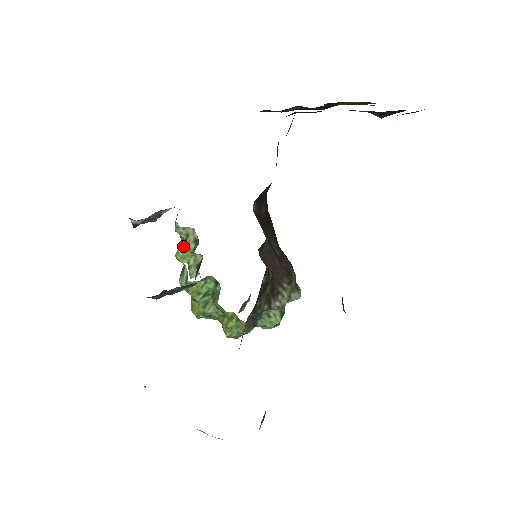
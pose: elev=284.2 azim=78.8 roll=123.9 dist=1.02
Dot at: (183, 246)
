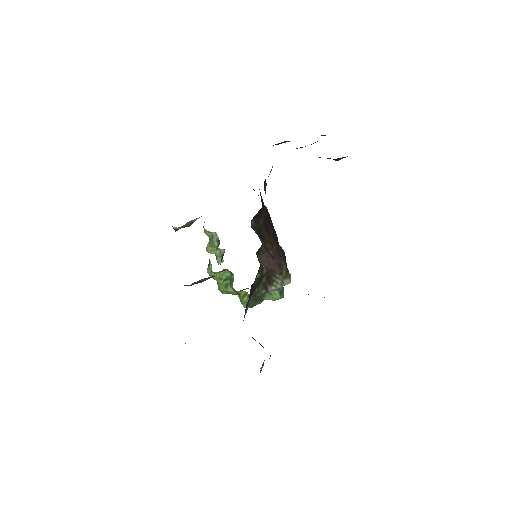
Dot at: (210, 243)
